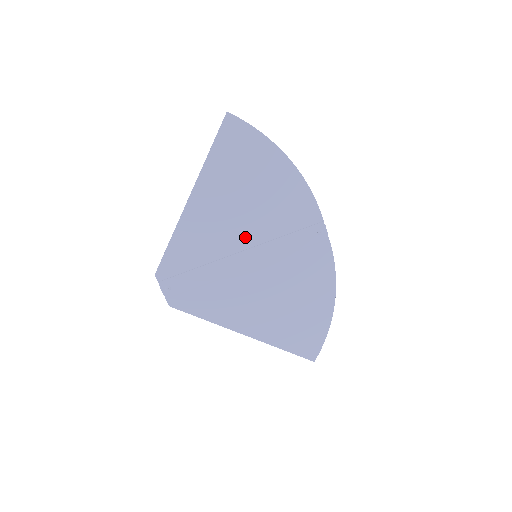
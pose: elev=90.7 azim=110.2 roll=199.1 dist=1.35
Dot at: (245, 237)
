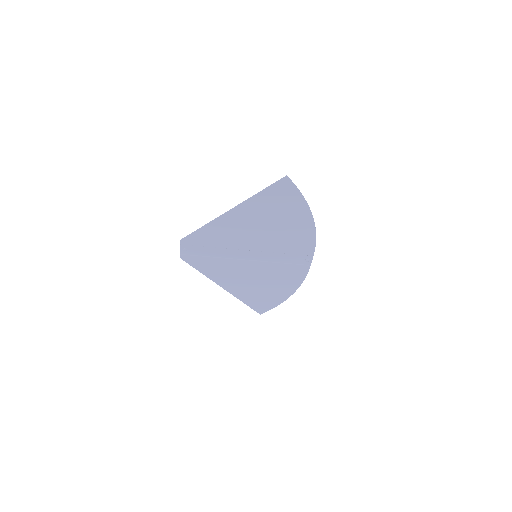
Dot at: (255, 244)
